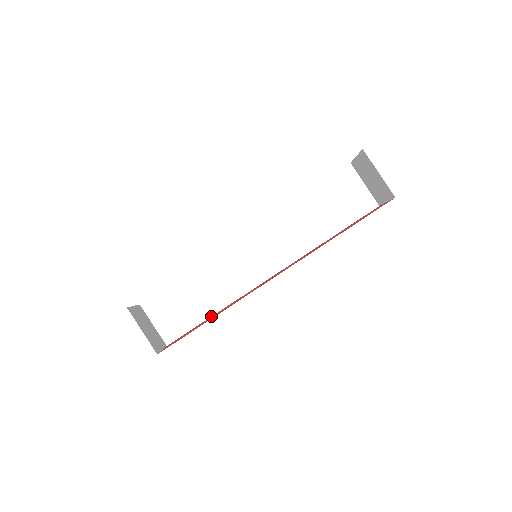
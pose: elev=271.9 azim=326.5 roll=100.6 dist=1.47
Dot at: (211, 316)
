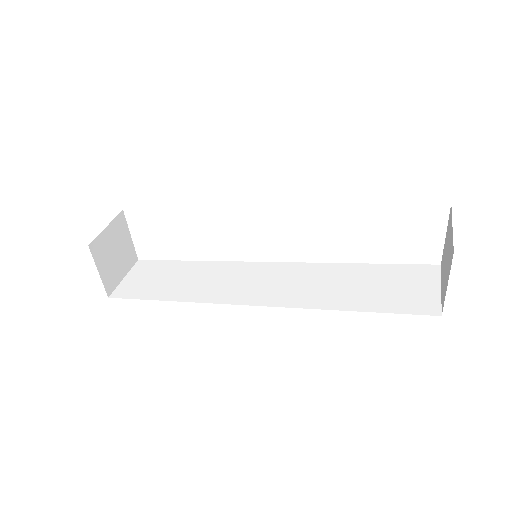
Dot at: (166, 300)
